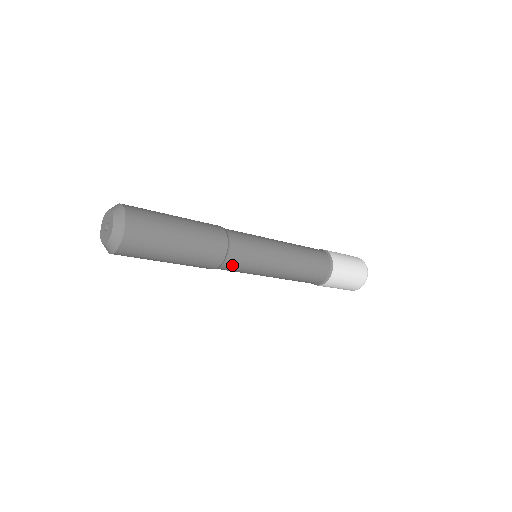
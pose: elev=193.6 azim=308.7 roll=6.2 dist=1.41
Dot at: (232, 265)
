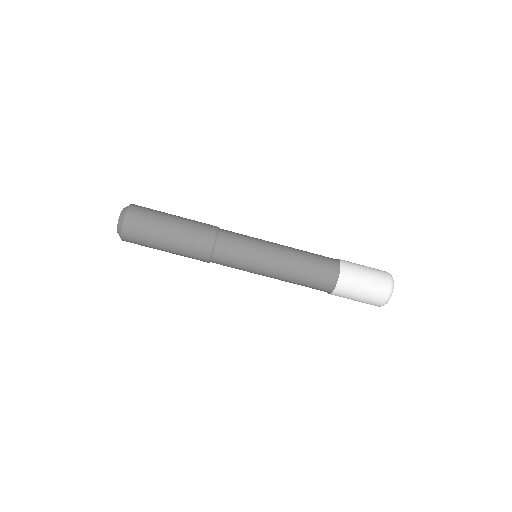
Dot at: (227, 242)
